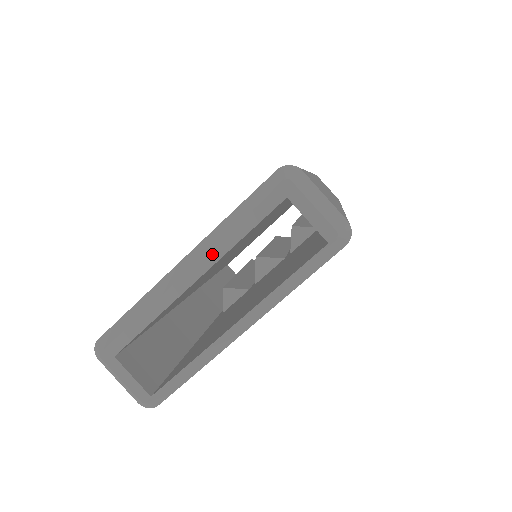
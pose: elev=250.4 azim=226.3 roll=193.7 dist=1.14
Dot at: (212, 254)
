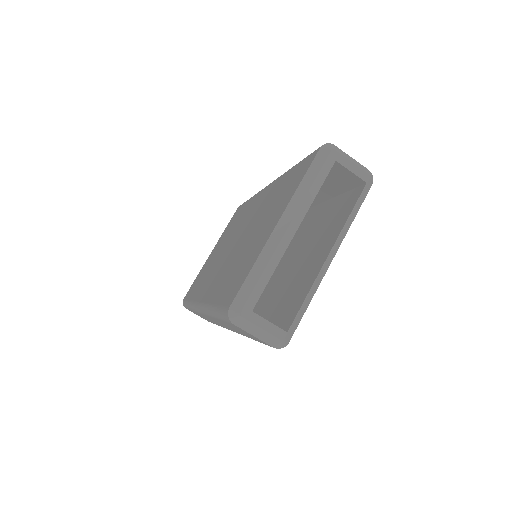
Dot at: (301, 210)
